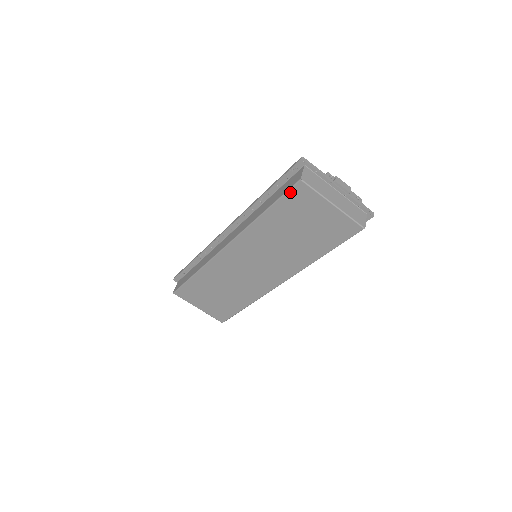
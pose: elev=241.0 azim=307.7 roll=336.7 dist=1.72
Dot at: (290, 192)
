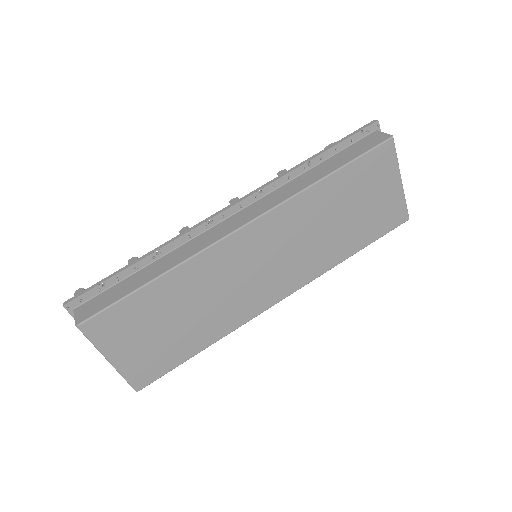
Dot at: (374, 151)
